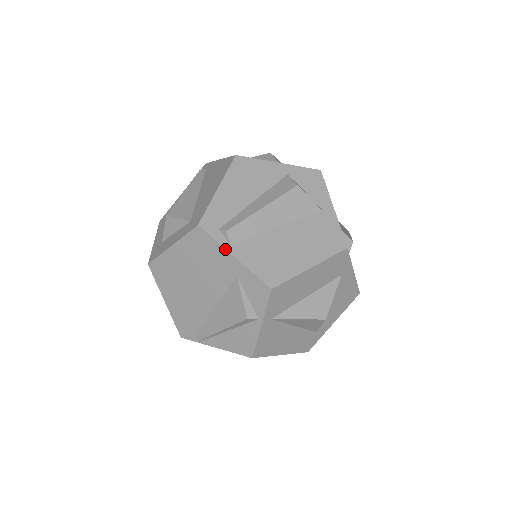
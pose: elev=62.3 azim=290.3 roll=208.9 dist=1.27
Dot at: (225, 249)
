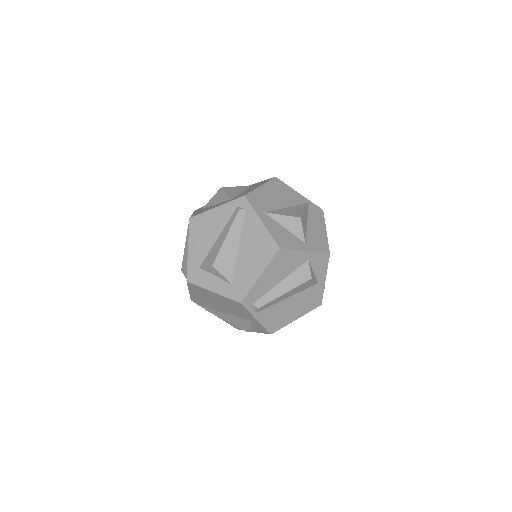
Dot at: (253, 316)
